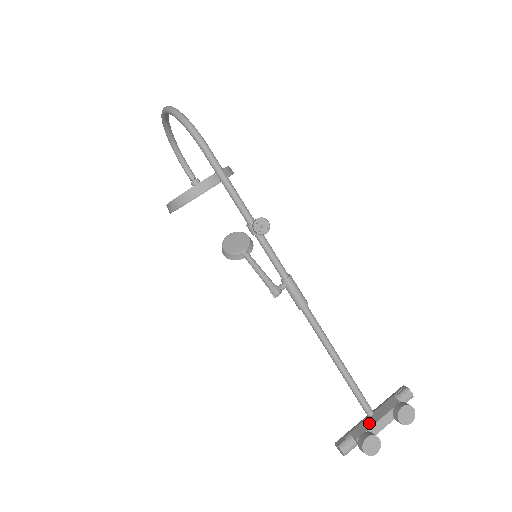
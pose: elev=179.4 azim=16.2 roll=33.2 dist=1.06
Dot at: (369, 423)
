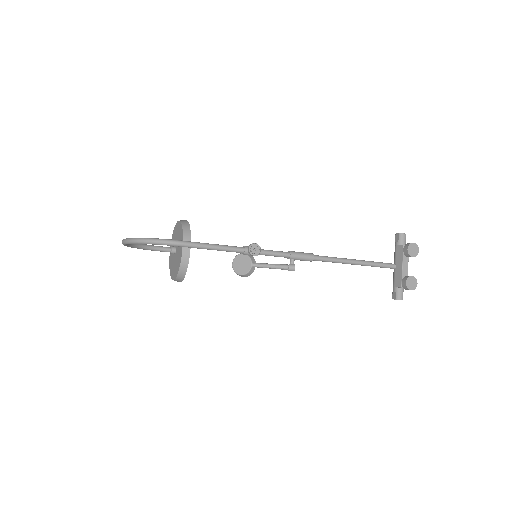
Dot at: (399, 272)
